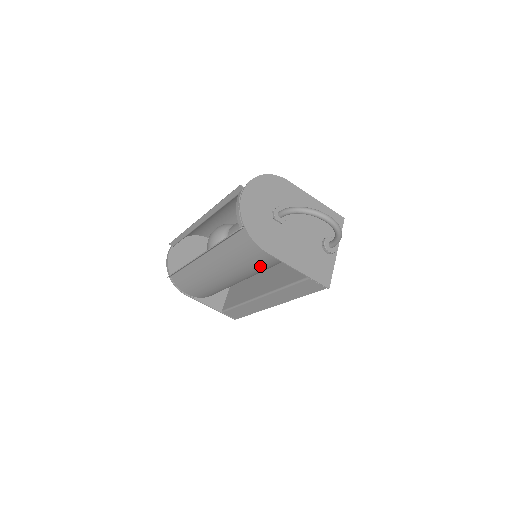
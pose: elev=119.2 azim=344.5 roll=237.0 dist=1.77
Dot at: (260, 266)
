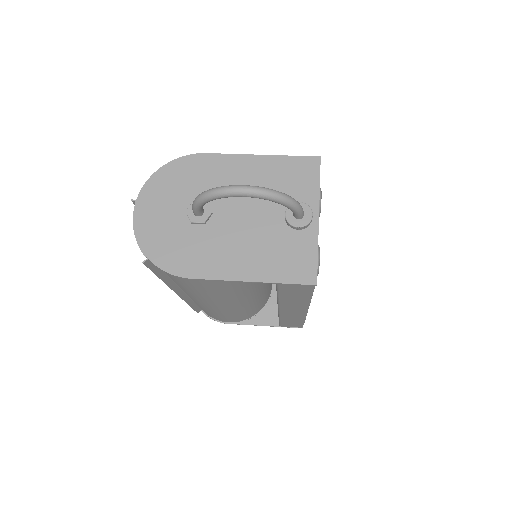
Dot at: (222, 287)
